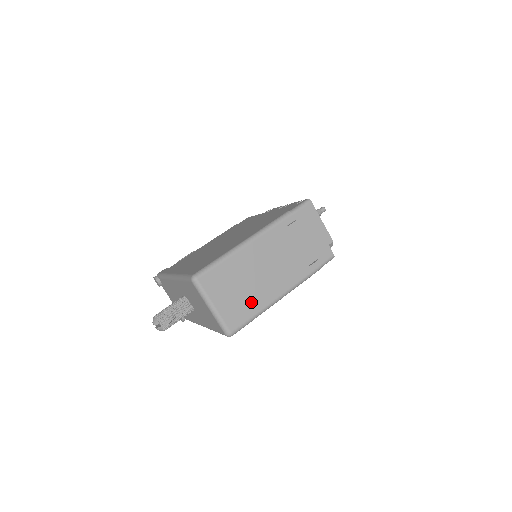
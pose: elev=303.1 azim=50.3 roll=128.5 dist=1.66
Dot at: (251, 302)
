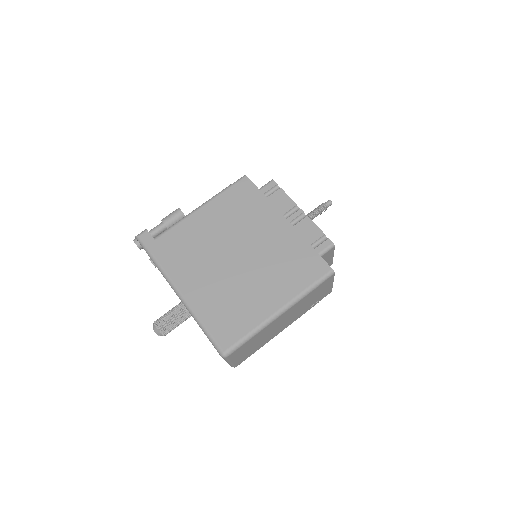
Dot at: (259, 346)
